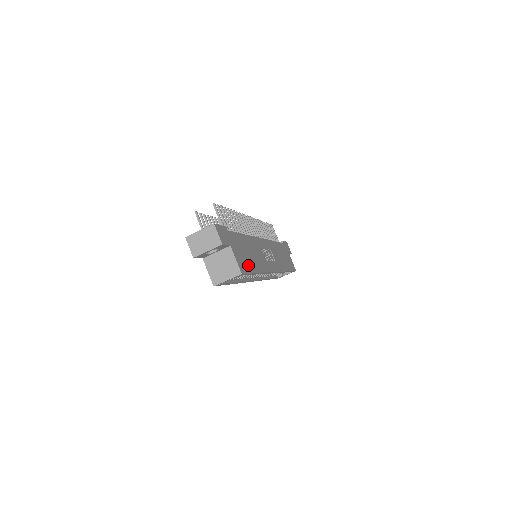
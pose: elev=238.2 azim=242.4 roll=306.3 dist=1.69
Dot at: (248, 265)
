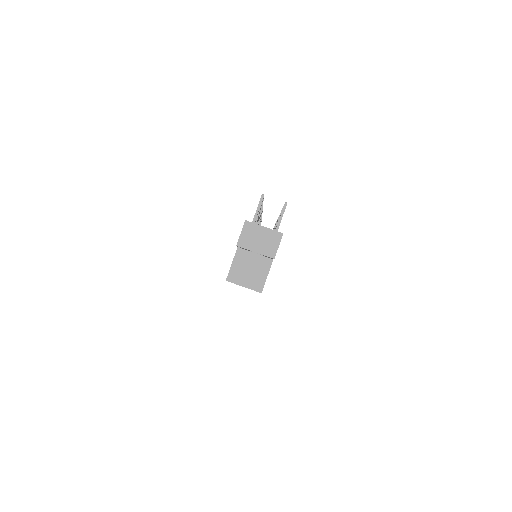
Dot at: occluded
